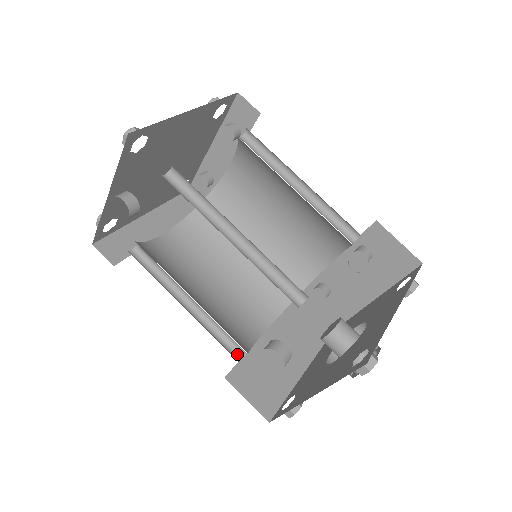
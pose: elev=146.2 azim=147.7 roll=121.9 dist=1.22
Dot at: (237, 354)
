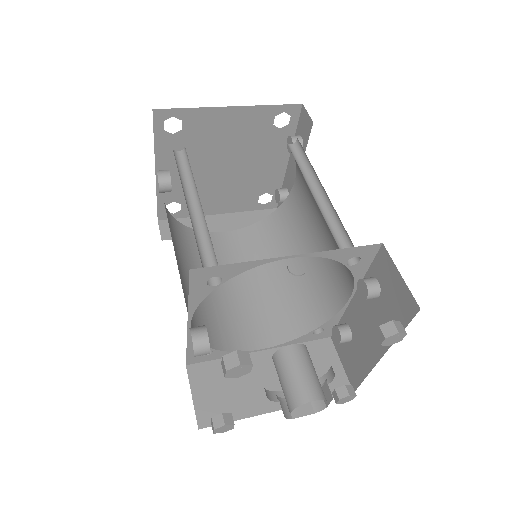
Dot at: occluded
